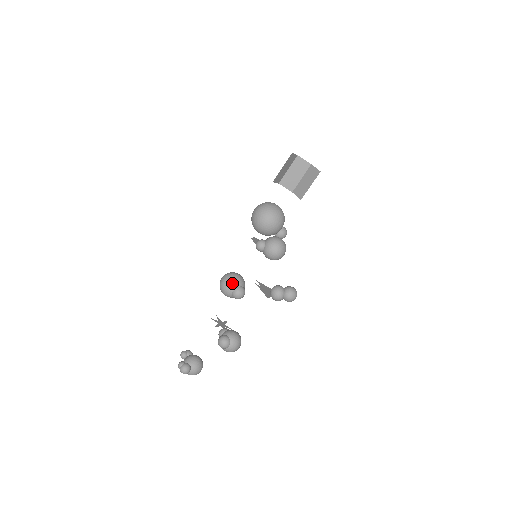
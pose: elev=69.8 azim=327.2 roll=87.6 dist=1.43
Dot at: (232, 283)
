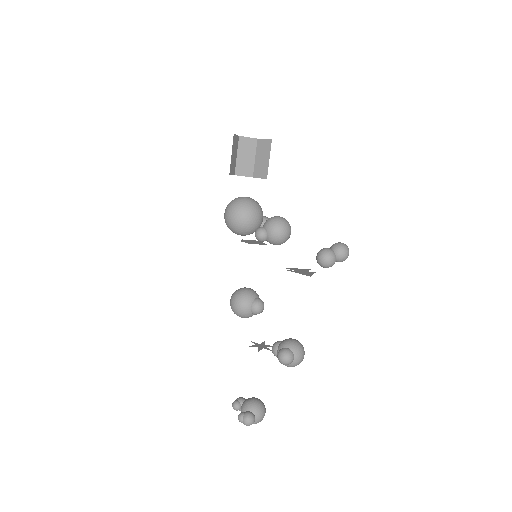
Dot at: (245, 299)
